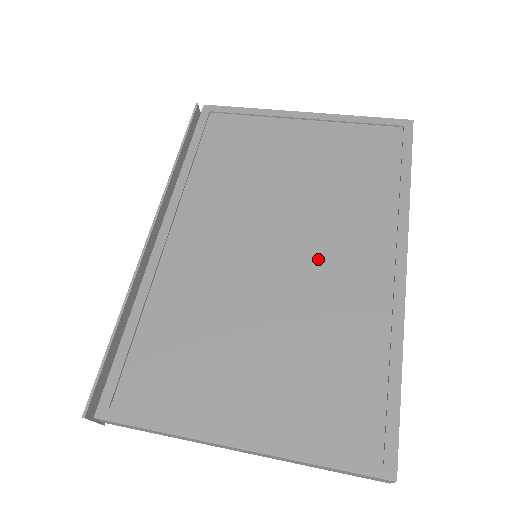
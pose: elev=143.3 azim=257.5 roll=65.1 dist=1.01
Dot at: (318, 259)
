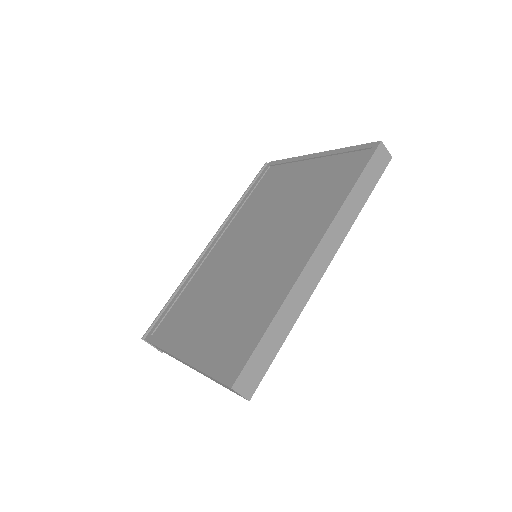
Dot at: (271, 252)
